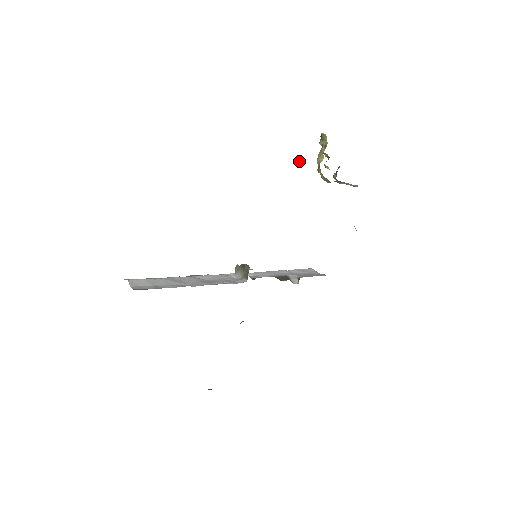
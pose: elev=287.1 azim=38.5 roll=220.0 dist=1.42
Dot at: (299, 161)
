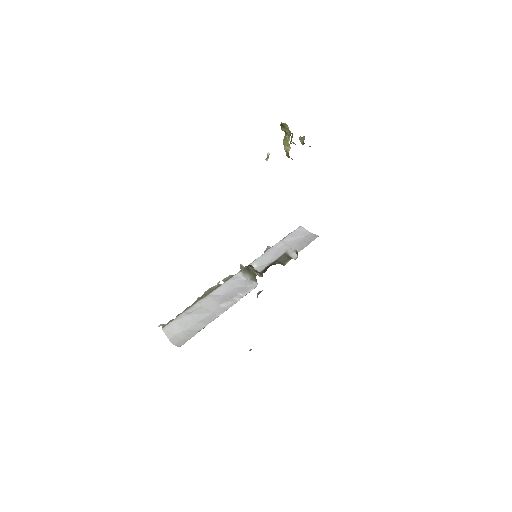
Dot at: (267, 156)
